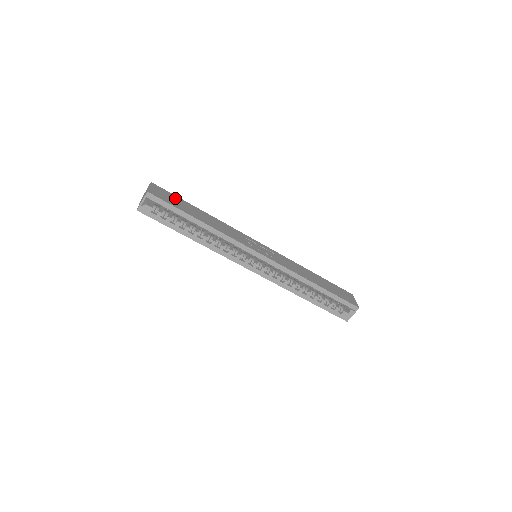
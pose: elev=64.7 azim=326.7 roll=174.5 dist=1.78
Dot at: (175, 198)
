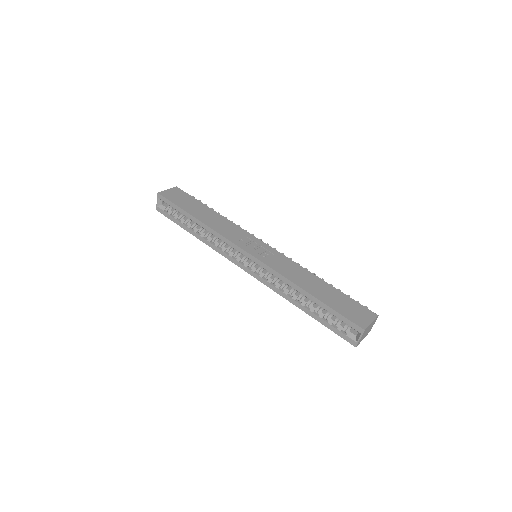
Dot at: (189, 199)
